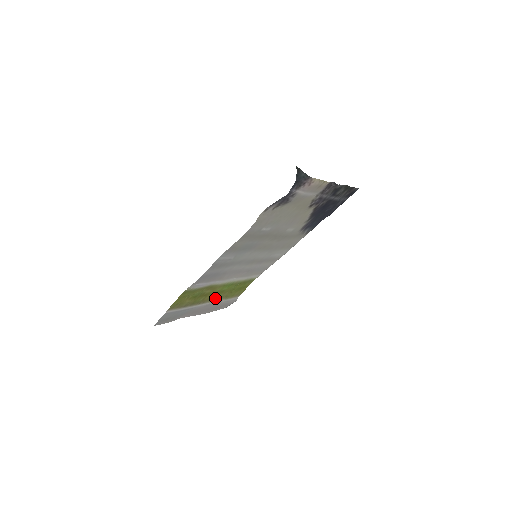
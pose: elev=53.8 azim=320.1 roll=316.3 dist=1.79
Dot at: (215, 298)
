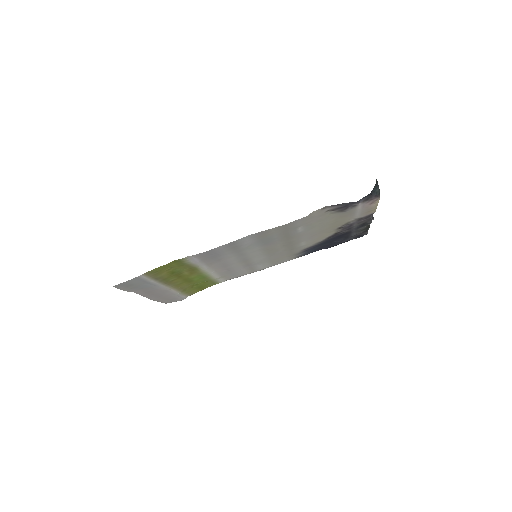
Dot at: (178, 285)
